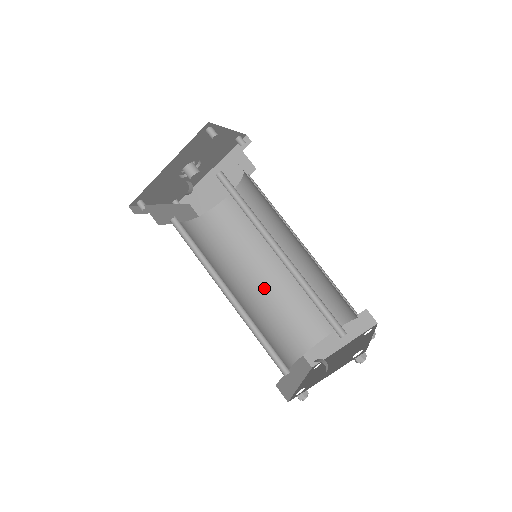
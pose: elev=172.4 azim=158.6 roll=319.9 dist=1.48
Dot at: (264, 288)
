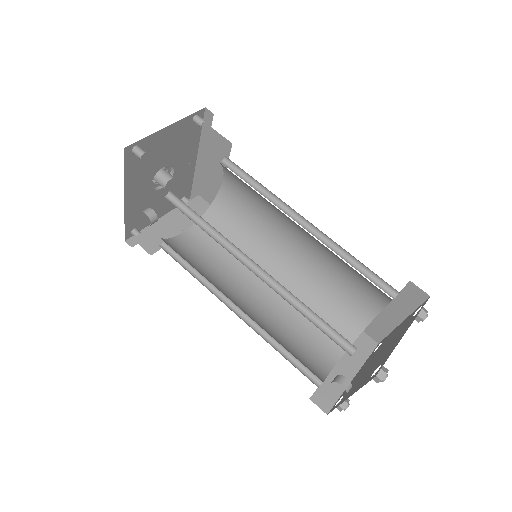
Dot at: (293, 273)
